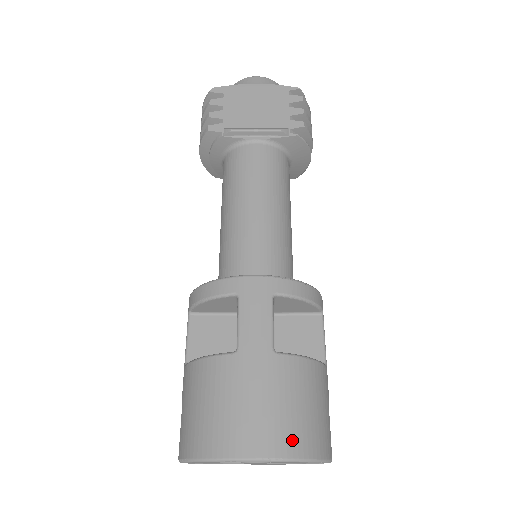
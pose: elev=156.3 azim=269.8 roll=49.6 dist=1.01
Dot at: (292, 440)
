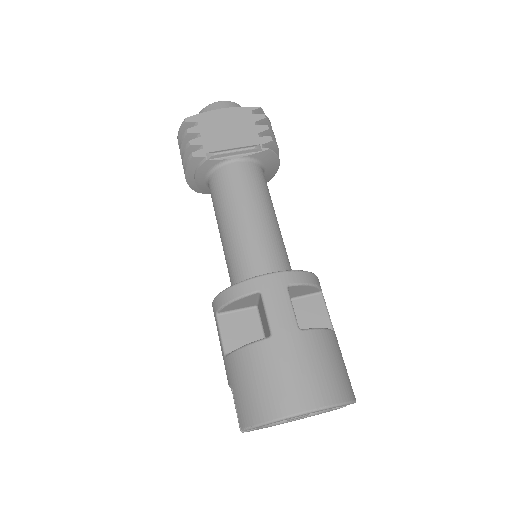
Dot at: (329, 392)
